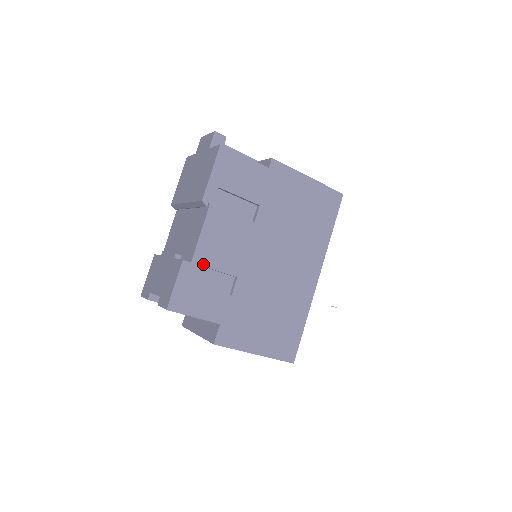
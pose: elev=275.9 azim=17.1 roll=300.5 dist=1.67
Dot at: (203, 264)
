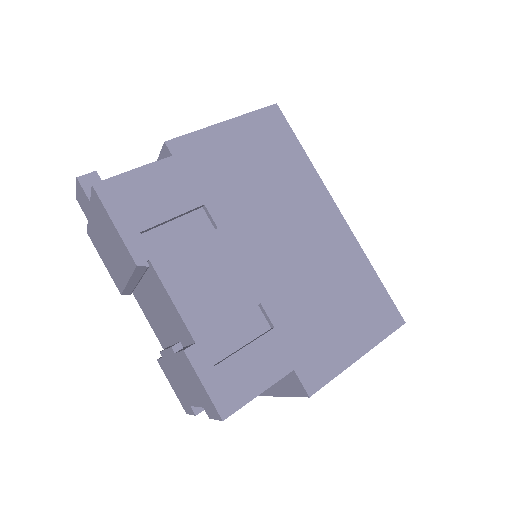
Dot at: (210, 330)
